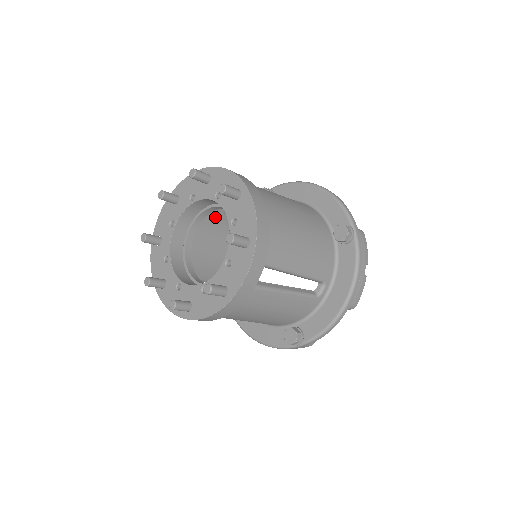
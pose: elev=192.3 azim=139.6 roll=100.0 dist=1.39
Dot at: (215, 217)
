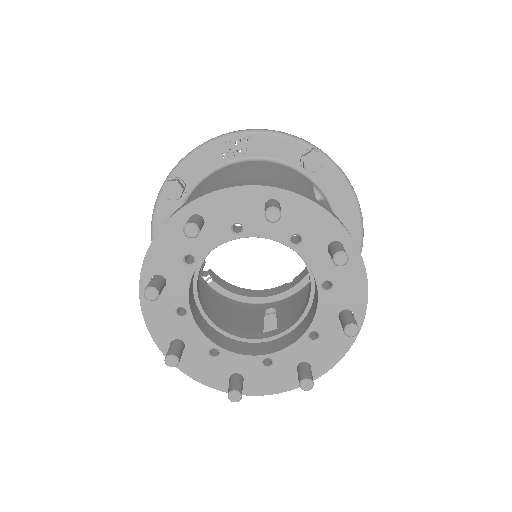
Dot at: occluded
